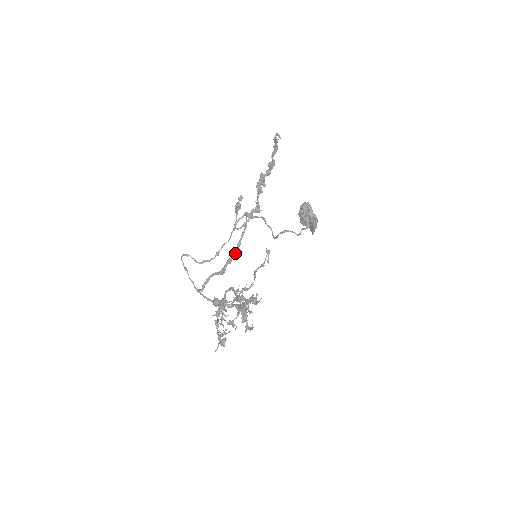
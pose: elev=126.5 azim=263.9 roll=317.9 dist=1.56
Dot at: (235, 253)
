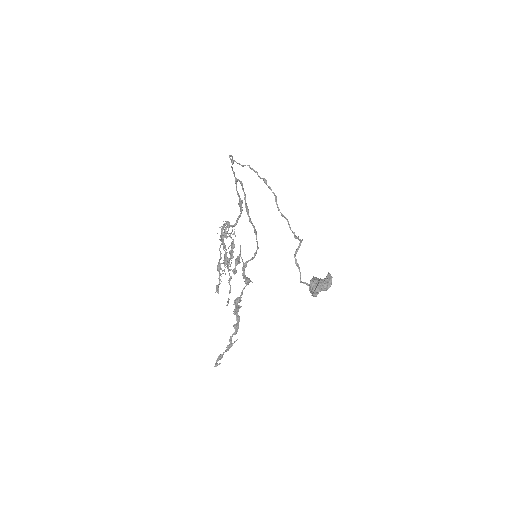
Dot at: (253, 227)
